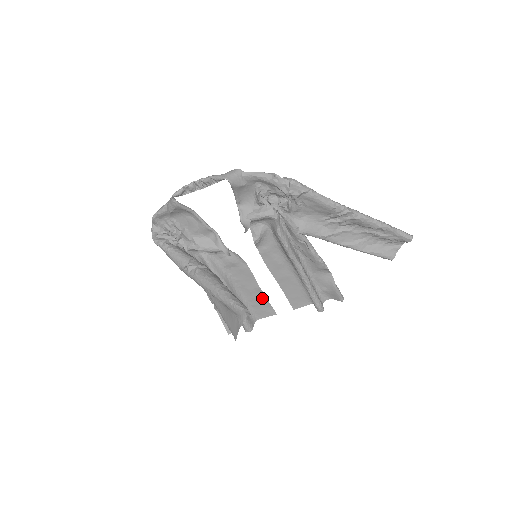
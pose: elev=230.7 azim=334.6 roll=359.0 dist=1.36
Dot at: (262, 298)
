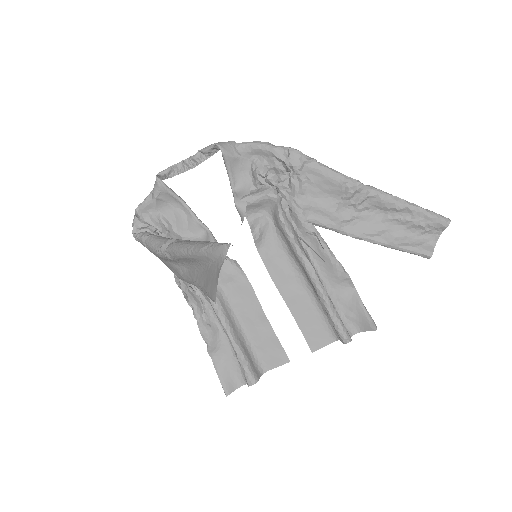
Dot at: (269, 333)
